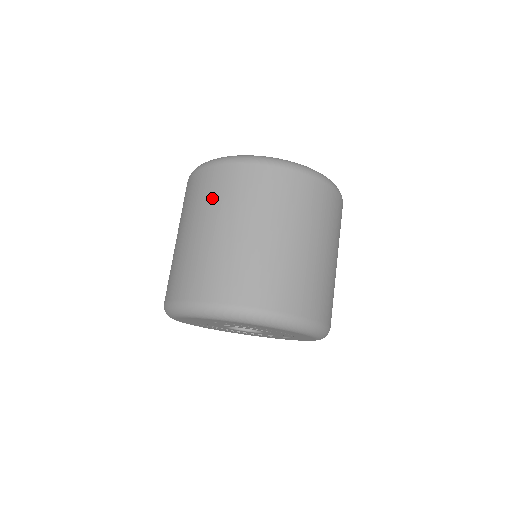
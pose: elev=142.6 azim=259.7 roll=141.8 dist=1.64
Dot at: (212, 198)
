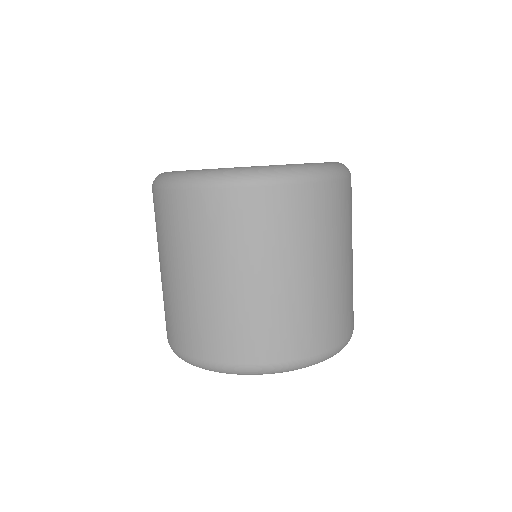
Dot at: (239, 236)
